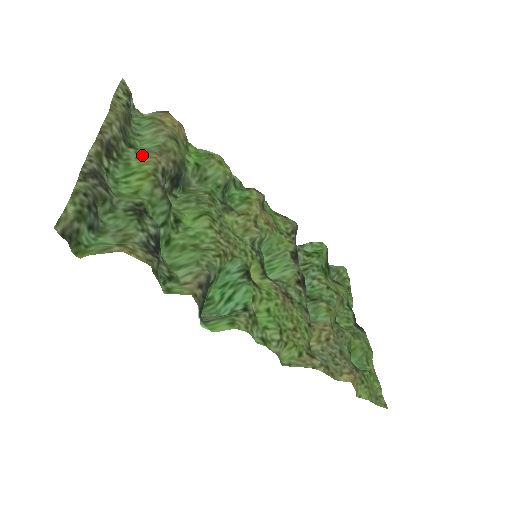
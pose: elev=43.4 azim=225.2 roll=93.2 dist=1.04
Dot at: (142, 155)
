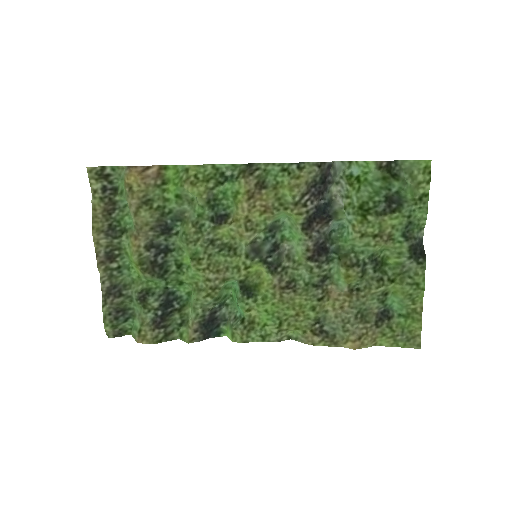
Dot at: (129, 241)
